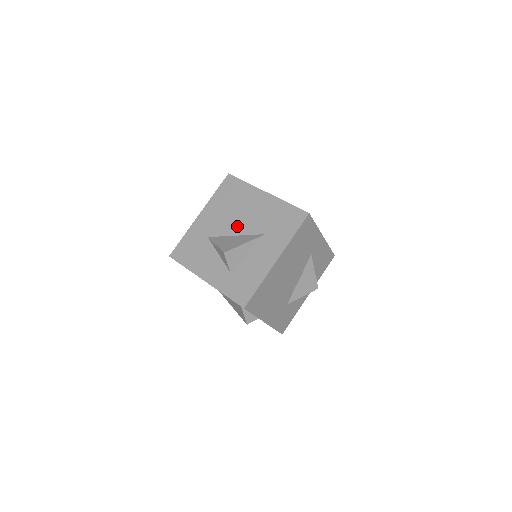
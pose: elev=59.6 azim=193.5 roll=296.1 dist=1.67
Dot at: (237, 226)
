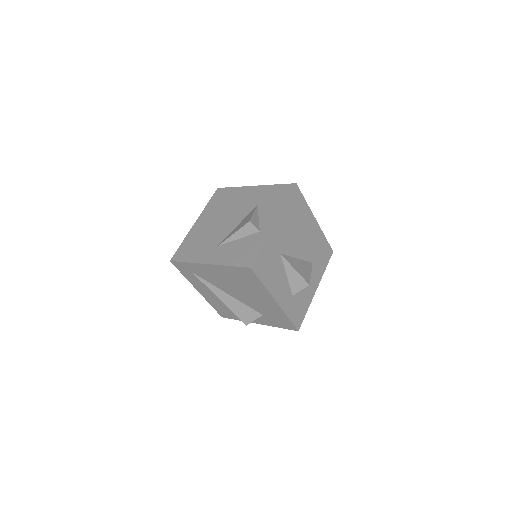
Dot at: (299, 249)
